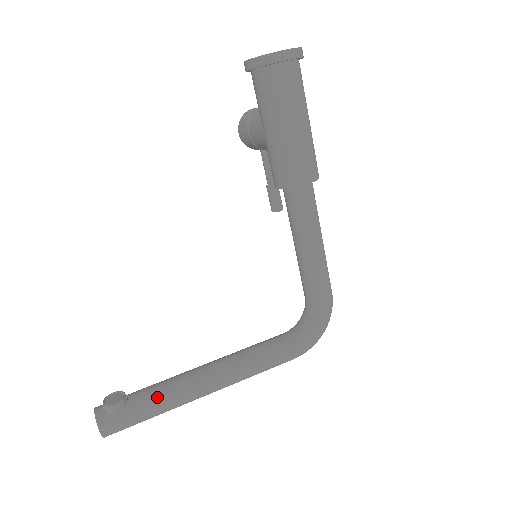
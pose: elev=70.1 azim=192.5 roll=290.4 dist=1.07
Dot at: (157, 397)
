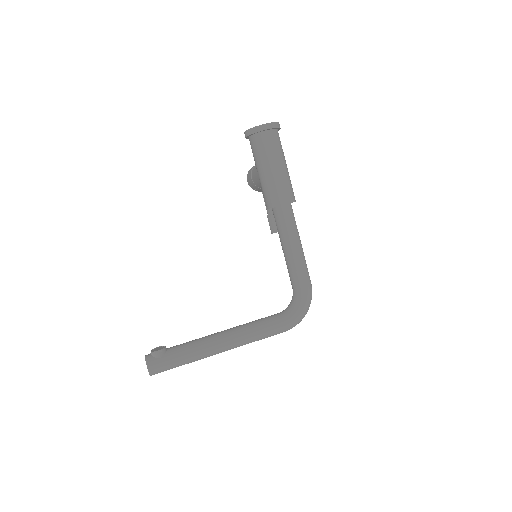
Dot at: (187, 348)
